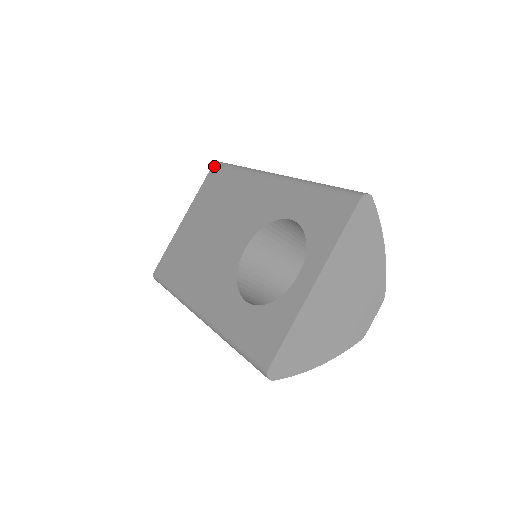
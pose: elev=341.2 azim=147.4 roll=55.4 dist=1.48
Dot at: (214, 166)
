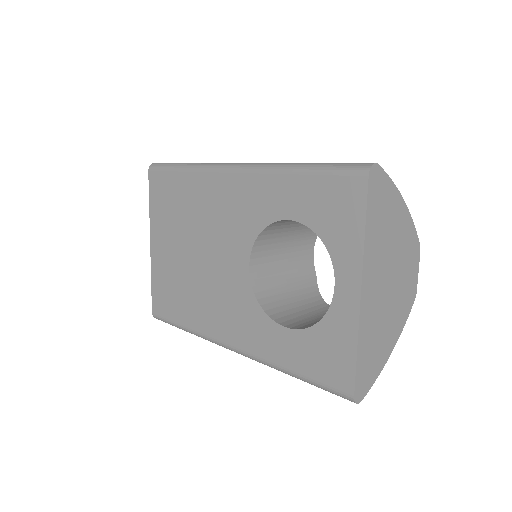
Dot at: (151, 172)
